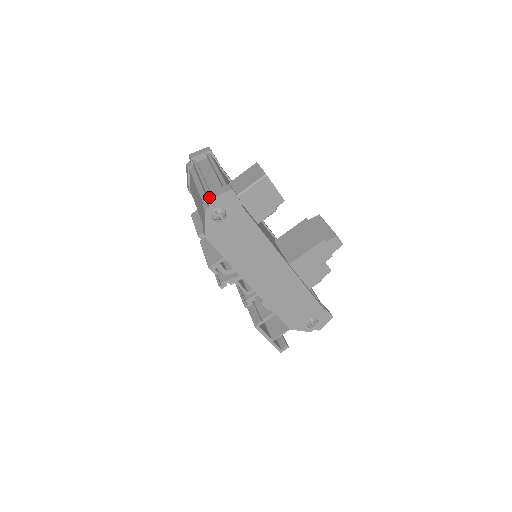
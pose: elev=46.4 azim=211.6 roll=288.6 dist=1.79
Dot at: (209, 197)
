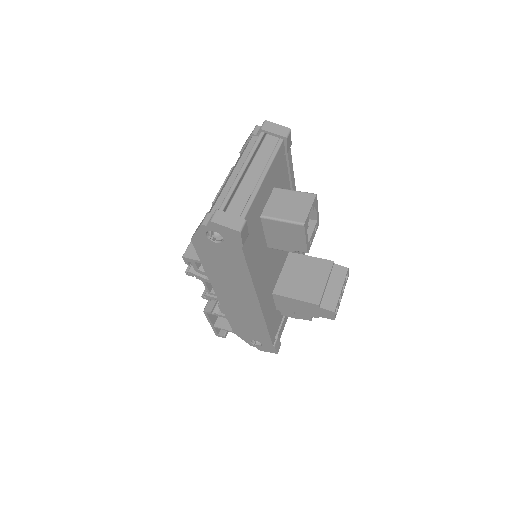
Dot at: (213, 218)
